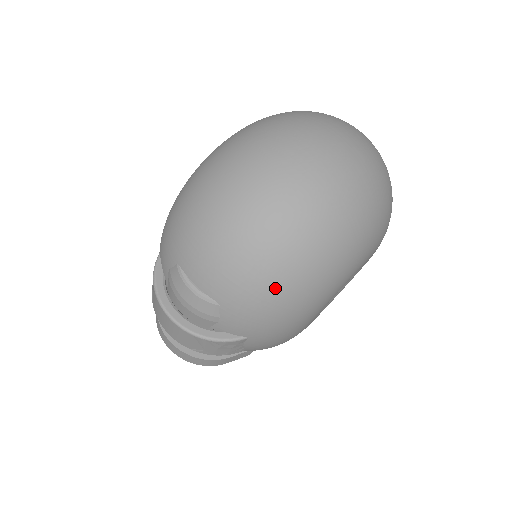
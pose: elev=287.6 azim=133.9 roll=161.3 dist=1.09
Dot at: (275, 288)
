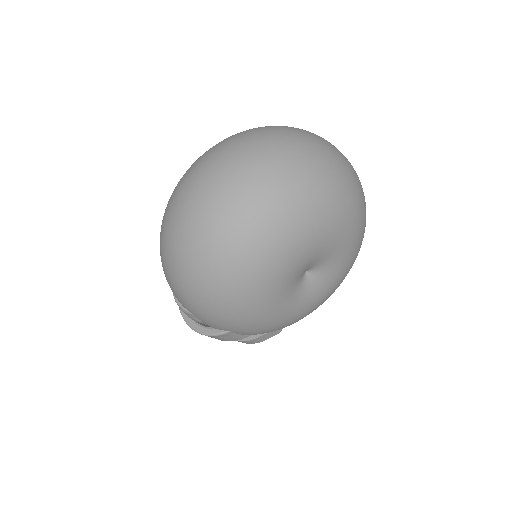
Dot at: (206, 302)
